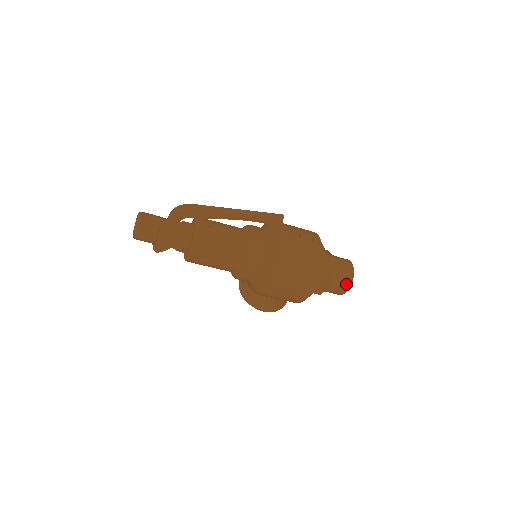
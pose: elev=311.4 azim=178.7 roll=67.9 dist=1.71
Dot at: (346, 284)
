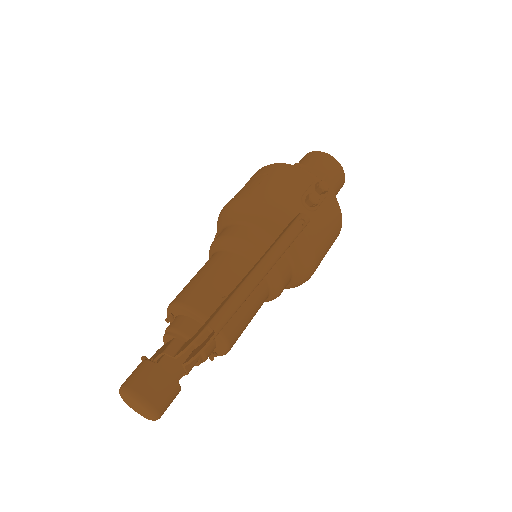
Dot at: (341, 186)
